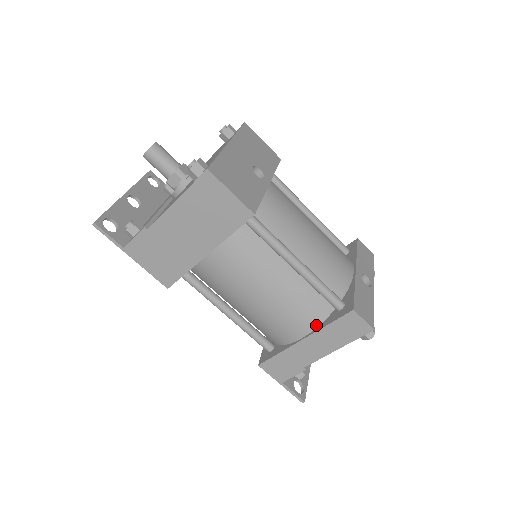
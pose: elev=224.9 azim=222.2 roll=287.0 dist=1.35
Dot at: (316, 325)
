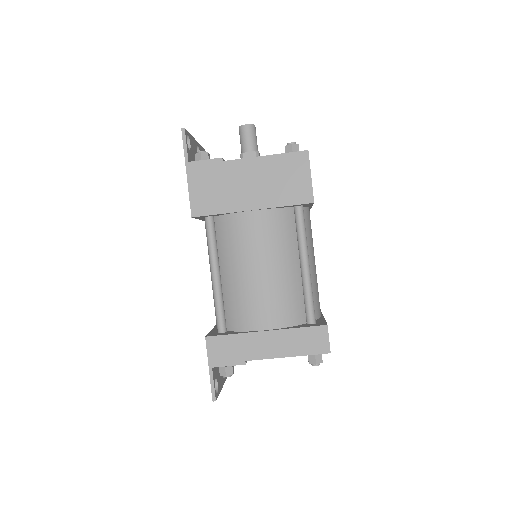
Dot at: (285, 325)
